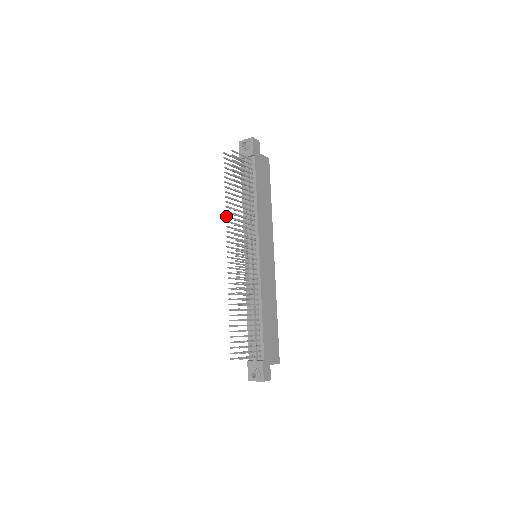
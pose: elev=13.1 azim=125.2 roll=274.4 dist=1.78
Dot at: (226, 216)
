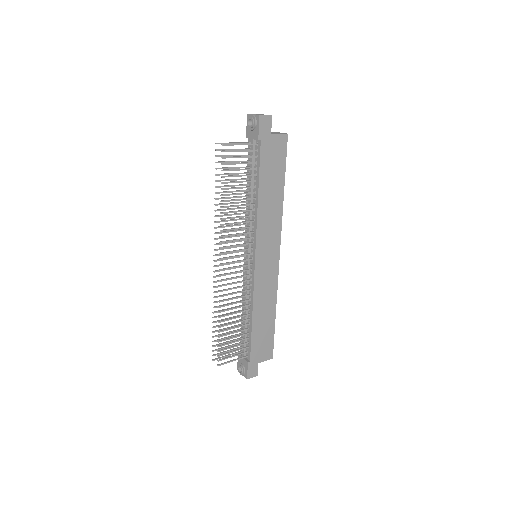
Dot at: (215, 222)
